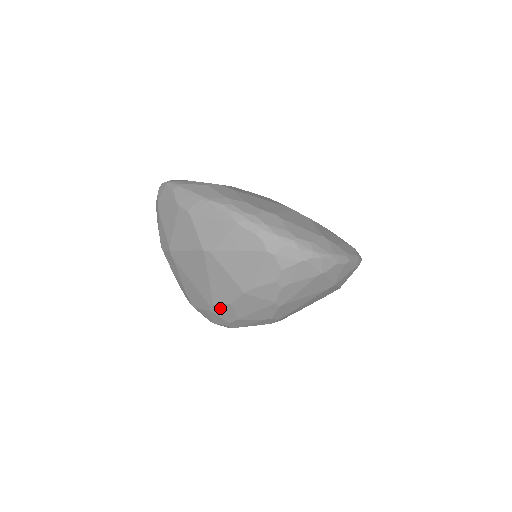
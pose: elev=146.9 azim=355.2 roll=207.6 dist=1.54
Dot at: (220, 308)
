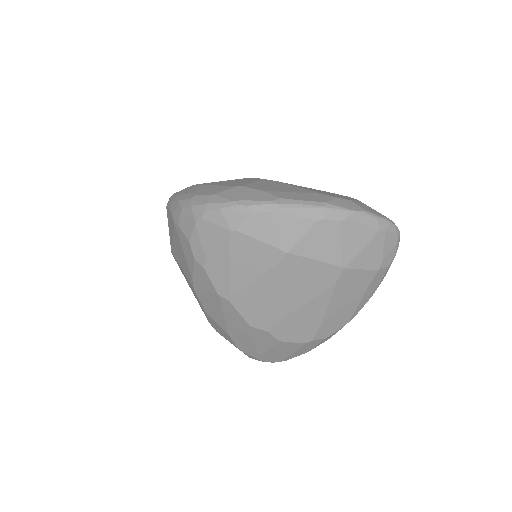
Dot at: (213, 324)
